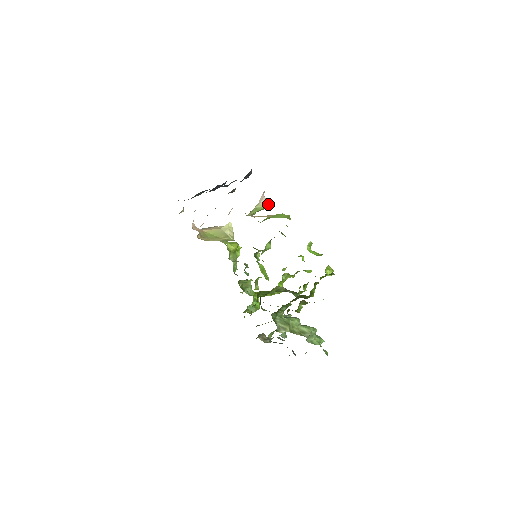
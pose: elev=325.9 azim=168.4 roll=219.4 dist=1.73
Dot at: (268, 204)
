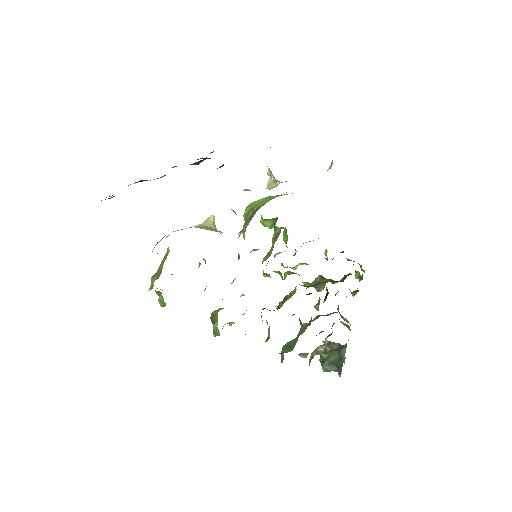
Dot at: occluded
